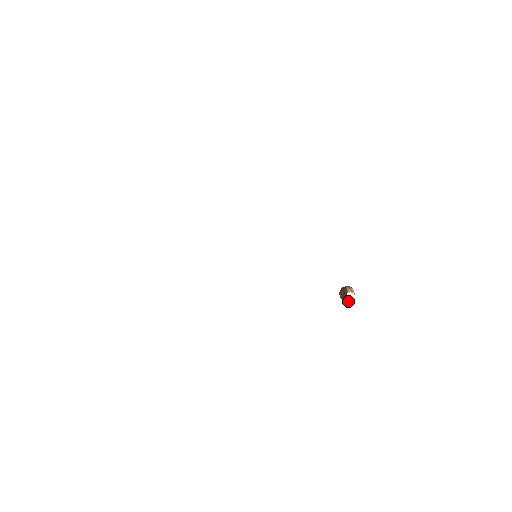
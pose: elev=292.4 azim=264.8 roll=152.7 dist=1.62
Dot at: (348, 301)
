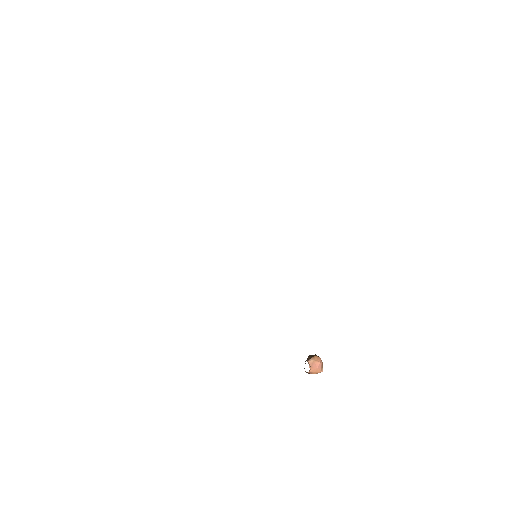
Dot at: occluded
